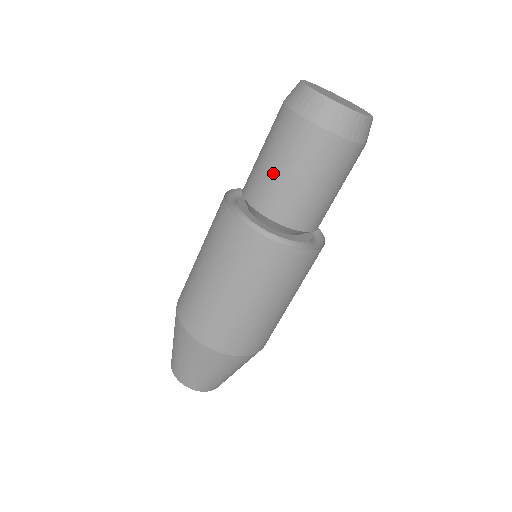
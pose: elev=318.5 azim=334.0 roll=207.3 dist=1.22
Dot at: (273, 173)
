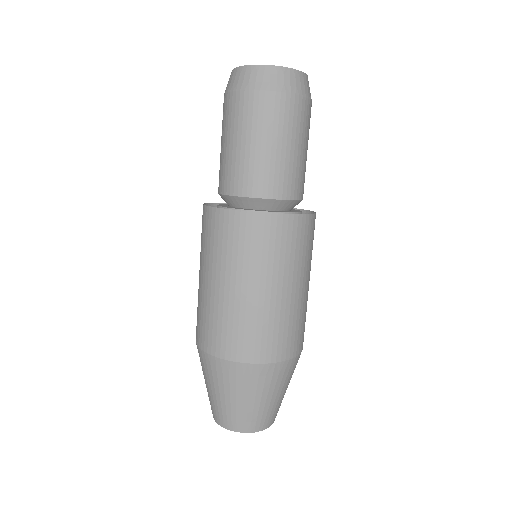
Dot at: (232, 153)
